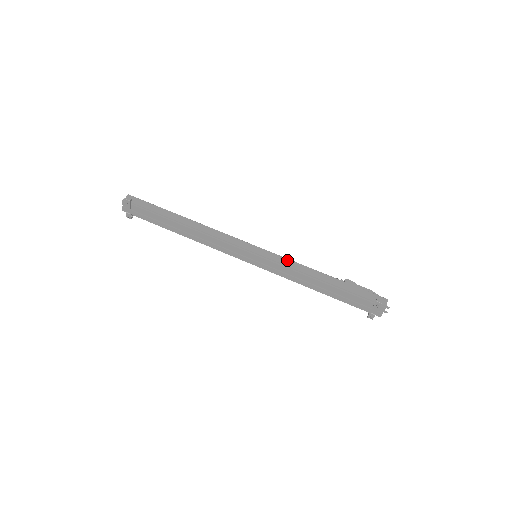
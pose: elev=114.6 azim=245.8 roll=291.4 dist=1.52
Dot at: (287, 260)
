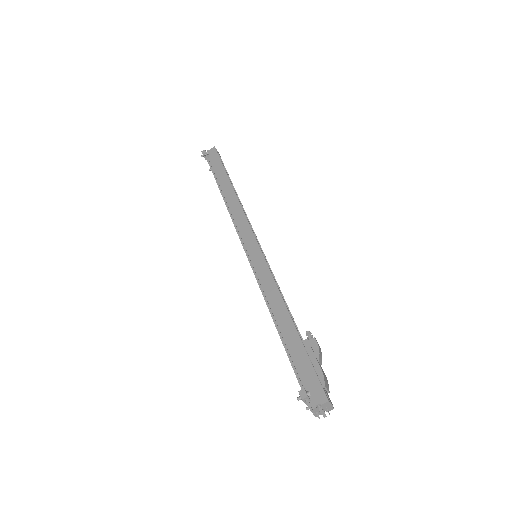
Dot at: (269, 276)
